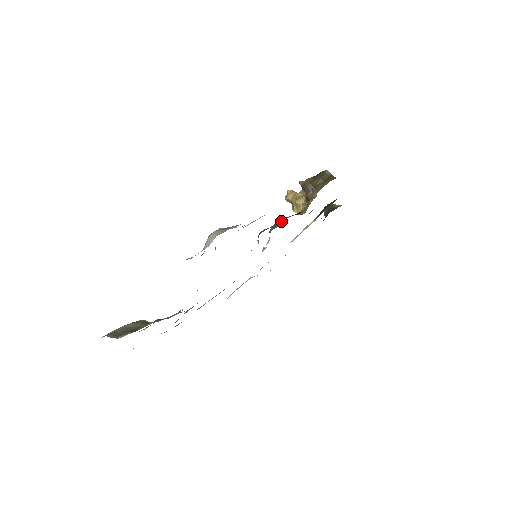
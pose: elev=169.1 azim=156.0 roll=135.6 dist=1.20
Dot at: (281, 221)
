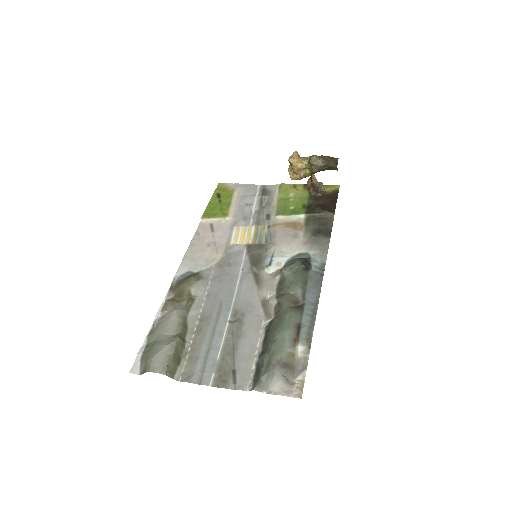
Dot at: (298, 287)
